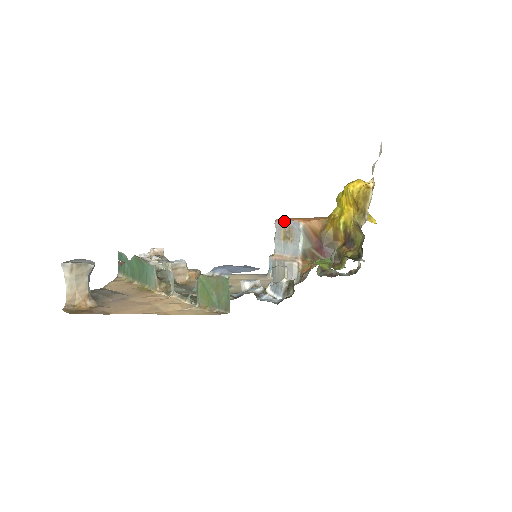
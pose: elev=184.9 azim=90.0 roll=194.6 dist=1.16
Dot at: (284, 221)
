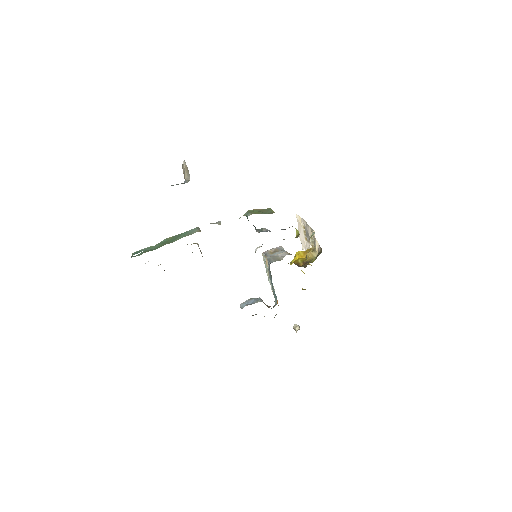
Dot at: (270, 249)
